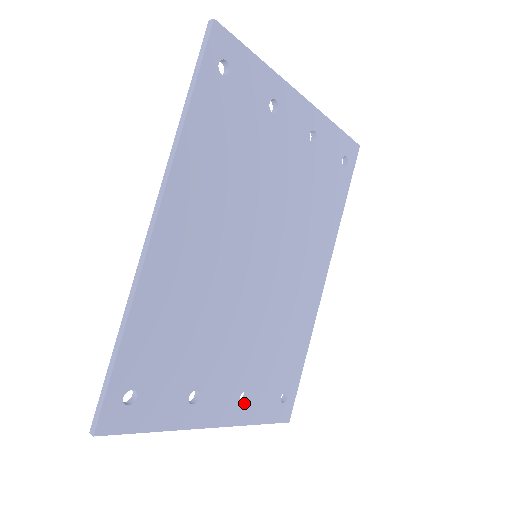
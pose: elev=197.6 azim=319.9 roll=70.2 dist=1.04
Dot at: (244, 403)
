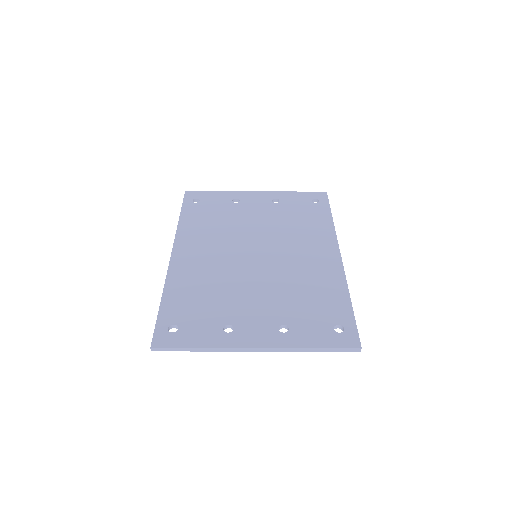
Dot at: (286, 333)
